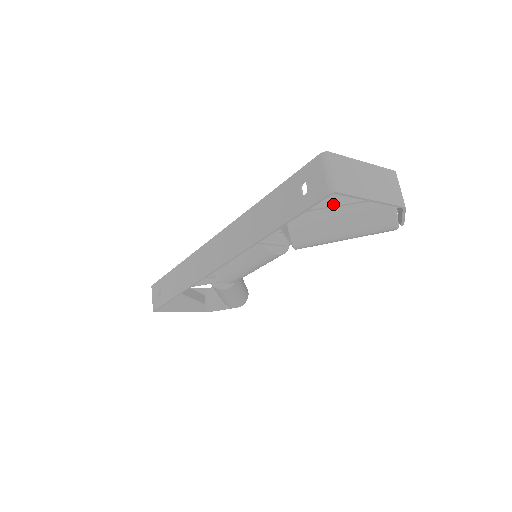
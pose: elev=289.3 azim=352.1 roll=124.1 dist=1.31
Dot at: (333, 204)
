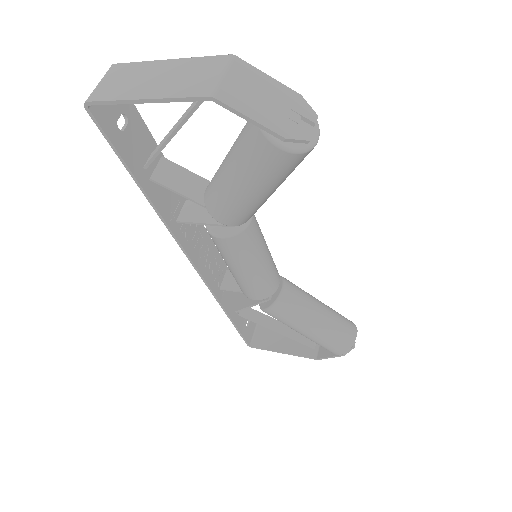
Dot at: (170, 134)
